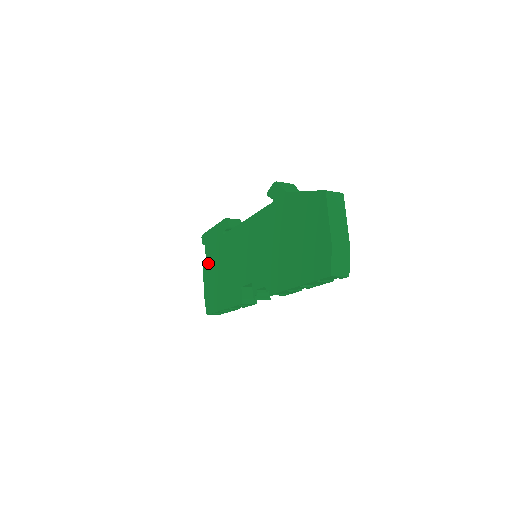
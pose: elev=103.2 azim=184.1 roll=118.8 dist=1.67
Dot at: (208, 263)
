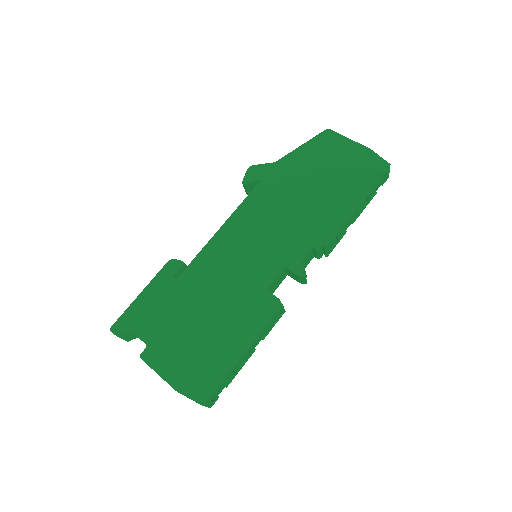
Dot at: (157, 341)
